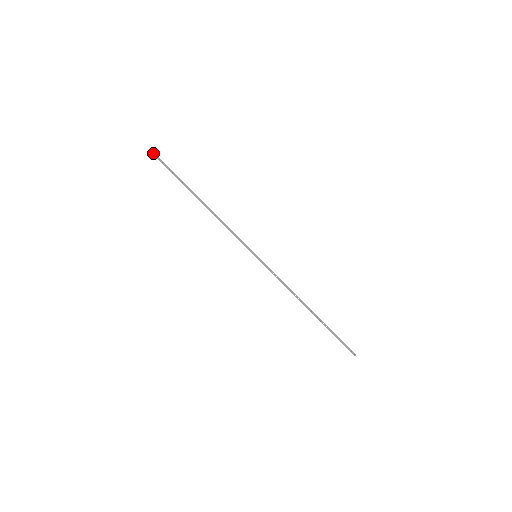
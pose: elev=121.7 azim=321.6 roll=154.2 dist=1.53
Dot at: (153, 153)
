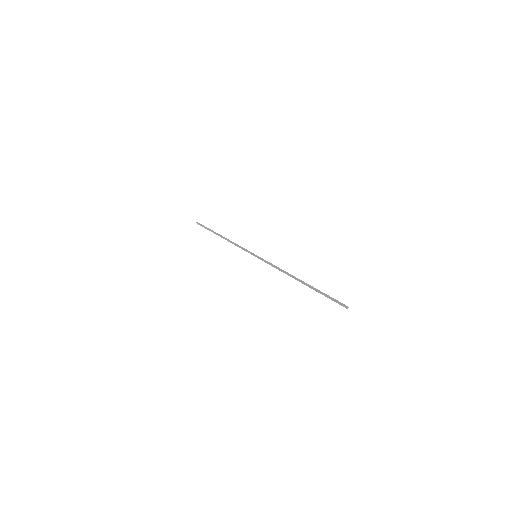
Dot at: (198, 223)
